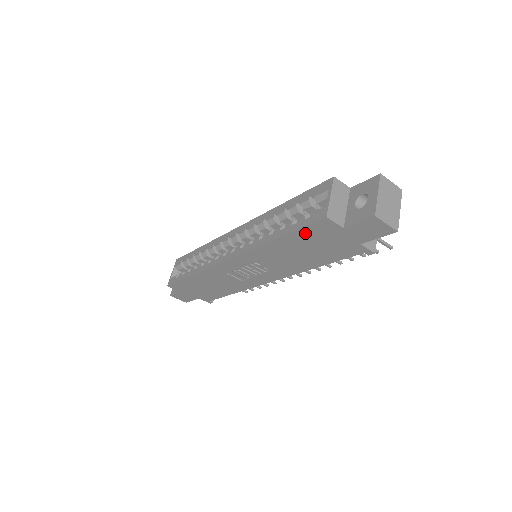
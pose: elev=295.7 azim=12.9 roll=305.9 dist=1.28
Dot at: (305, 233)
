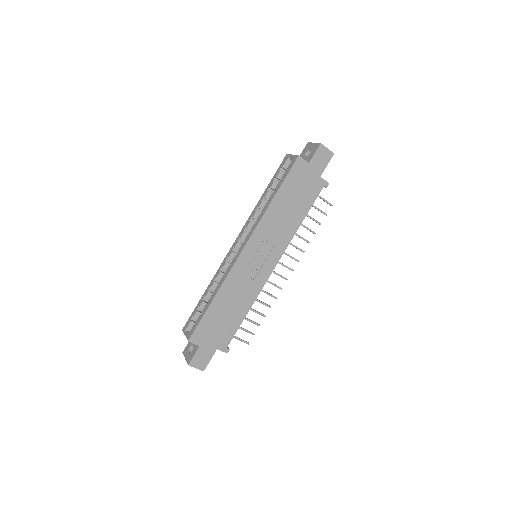
Dot at: (290, 180)
